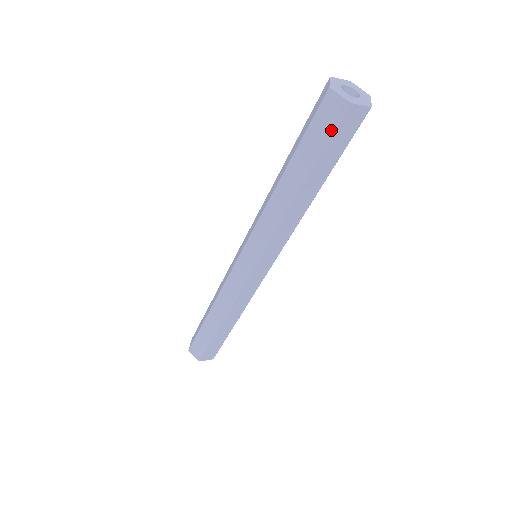
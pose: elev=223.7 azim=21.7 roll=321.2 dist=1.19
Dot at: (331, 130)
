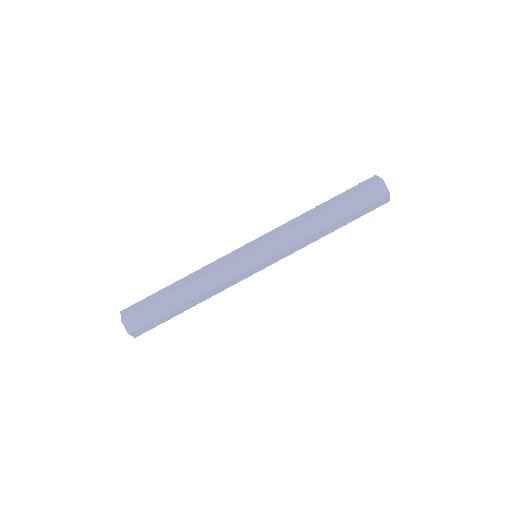
Dot at: (365, 188)
